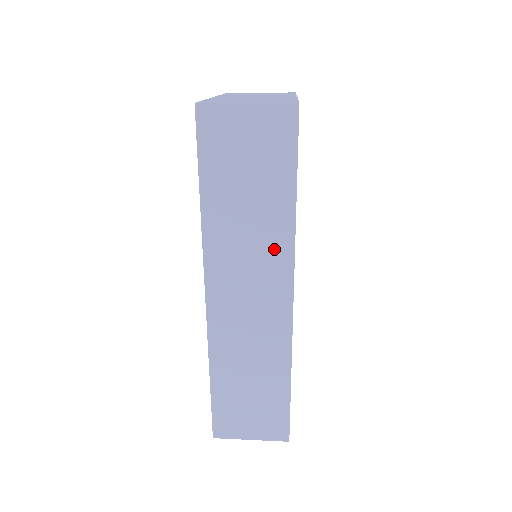
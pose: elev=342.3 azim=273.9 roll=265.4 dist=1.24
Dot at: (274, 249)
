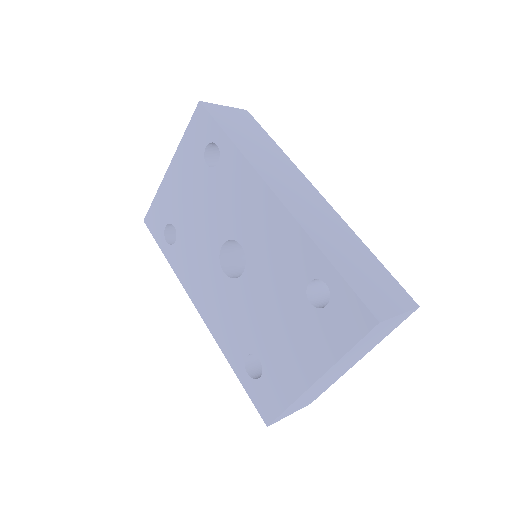
Dot at: (288, 168)
